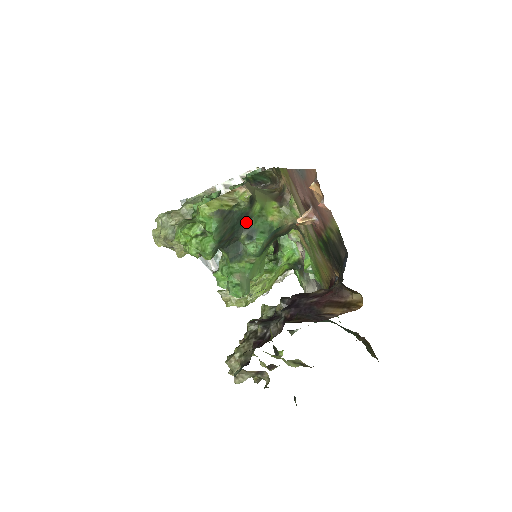
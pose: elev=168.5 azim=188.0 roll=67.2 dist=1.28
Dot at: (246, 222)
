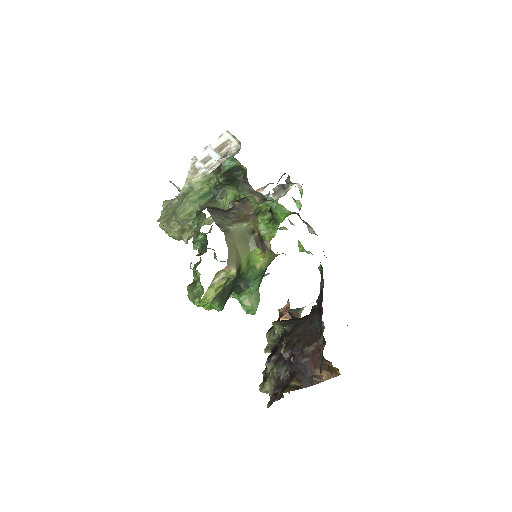
Dot at: (239, 278)
